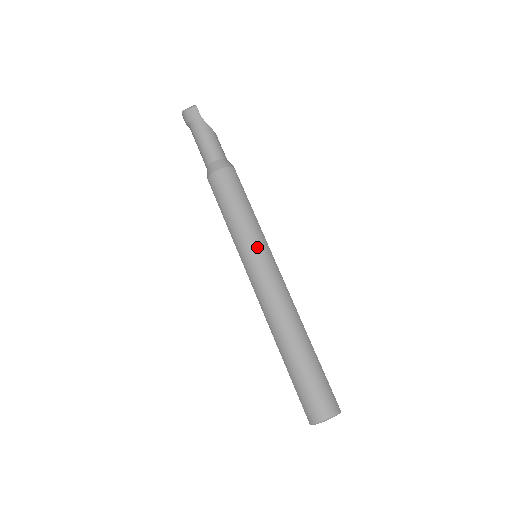
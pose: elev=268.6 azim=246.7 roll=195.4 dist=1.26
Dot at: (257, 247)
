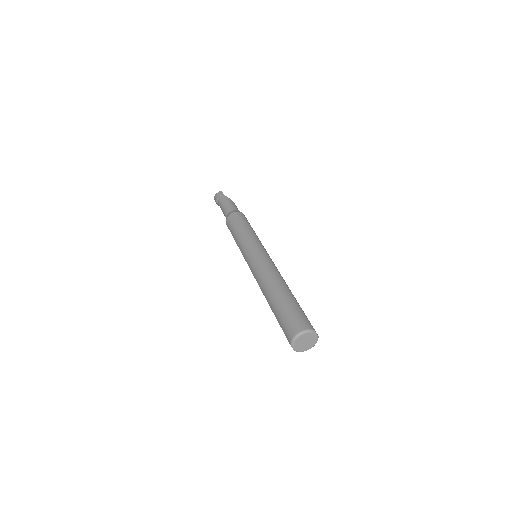
Dot at: (253, 245)
